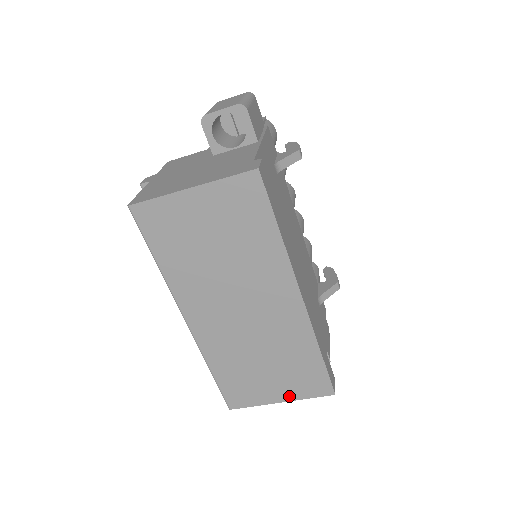
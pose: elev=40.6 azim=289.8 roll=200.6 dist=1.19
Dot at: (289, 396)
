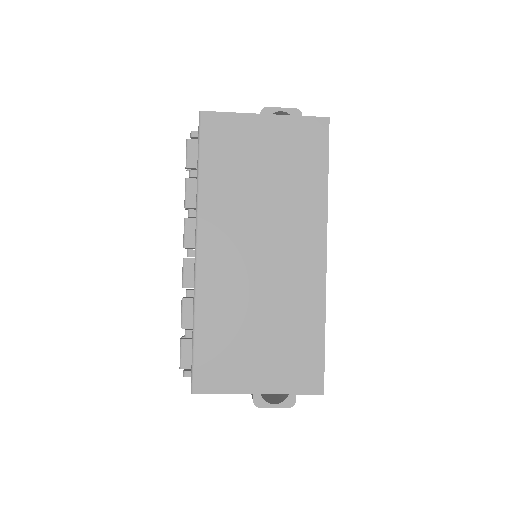
Dot at: (271, 386)
